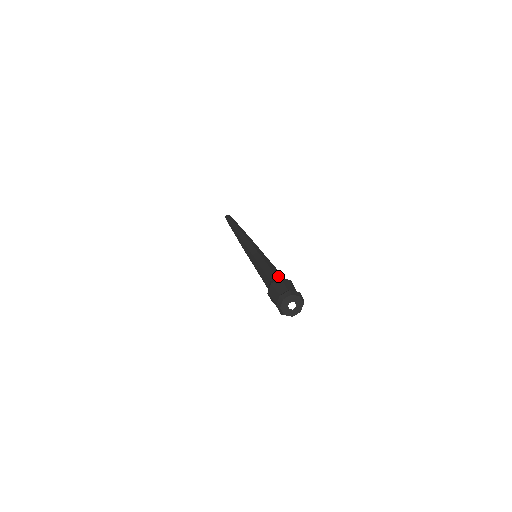
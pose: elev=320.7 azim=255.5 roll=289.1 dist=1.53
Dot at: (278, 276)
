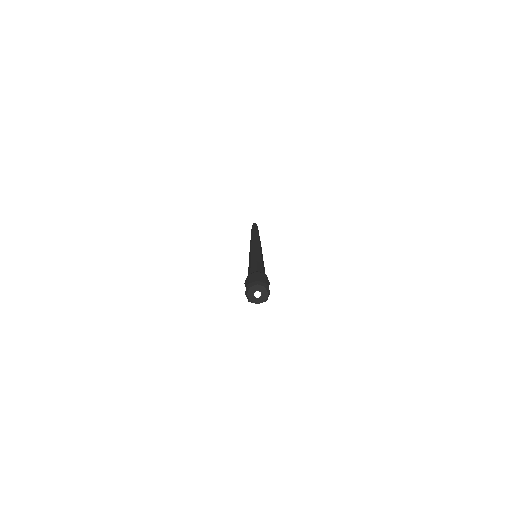
Dot at: (258, 270)
